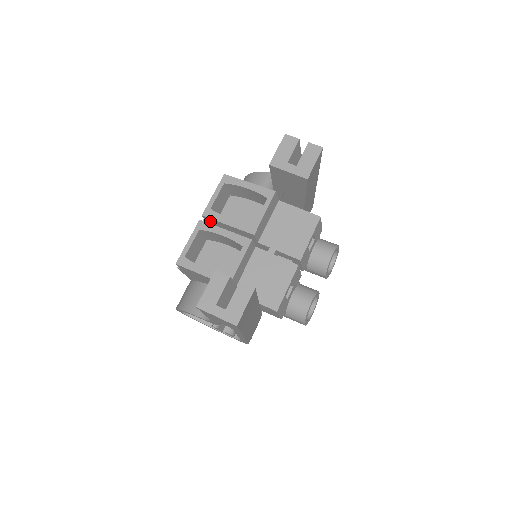
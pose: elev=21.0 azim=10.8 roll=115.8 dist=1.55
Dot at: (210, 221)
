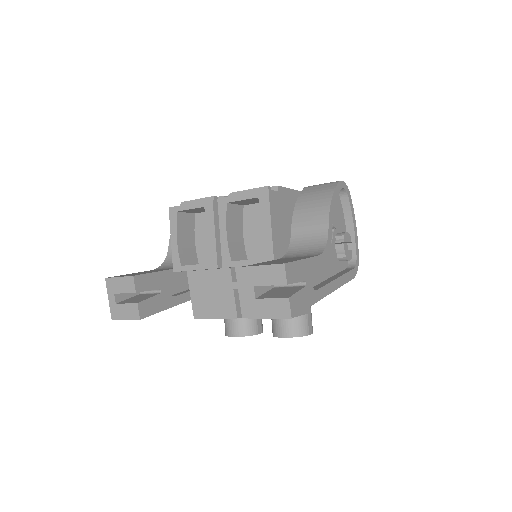
Dot at: occluded
